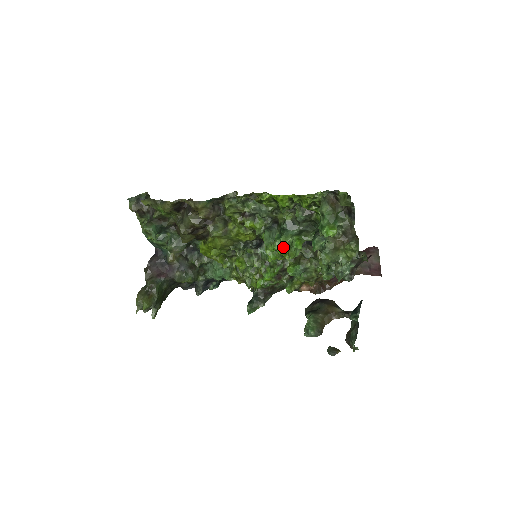
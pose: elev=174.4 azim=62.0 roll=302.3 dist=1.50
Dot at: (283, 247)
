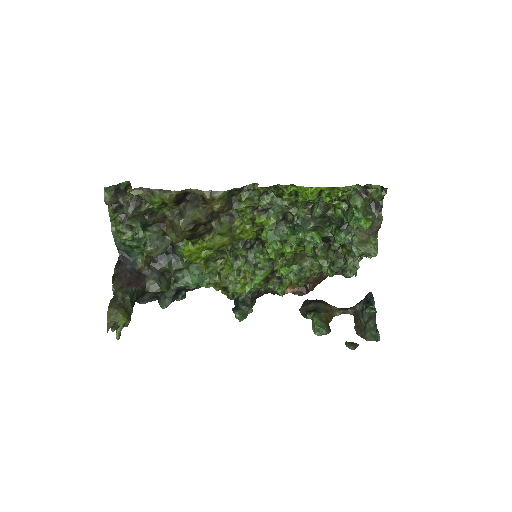
Dot at: (288, 245)
